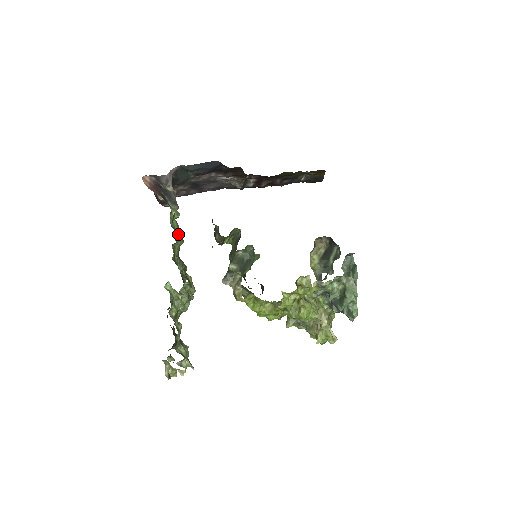
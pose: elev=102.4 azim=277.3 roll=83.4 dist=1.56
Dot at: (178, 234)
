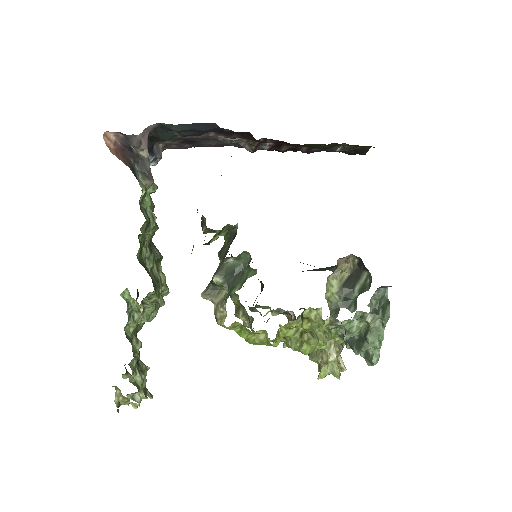
Dot at: (149, 220)
